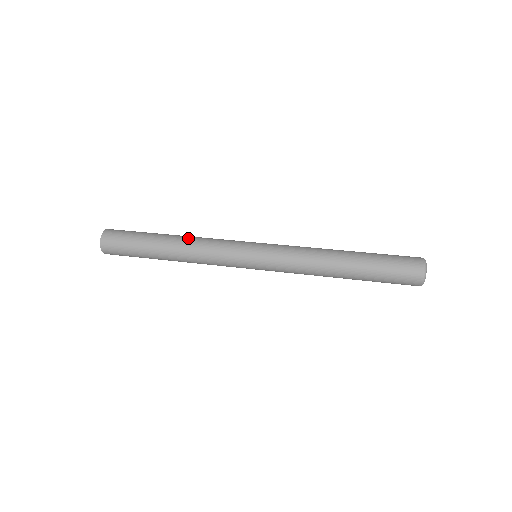
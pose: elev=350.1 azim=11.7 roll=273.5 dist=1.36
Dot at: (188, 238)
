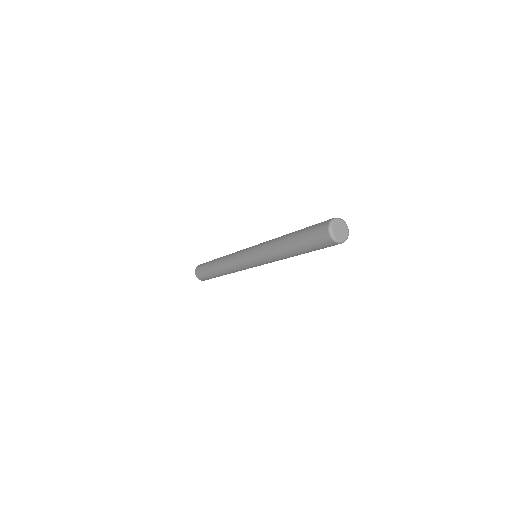
Dot at: (226, 255)
